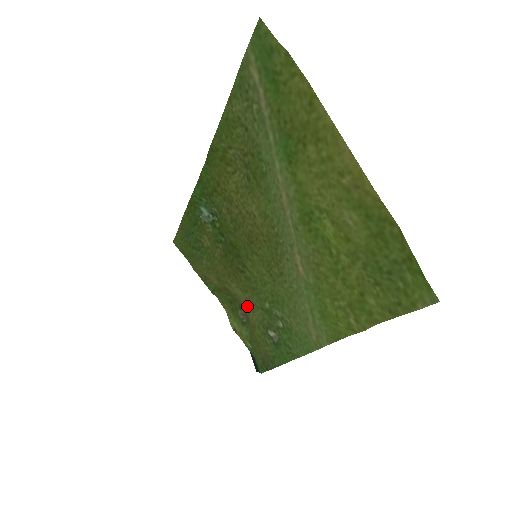
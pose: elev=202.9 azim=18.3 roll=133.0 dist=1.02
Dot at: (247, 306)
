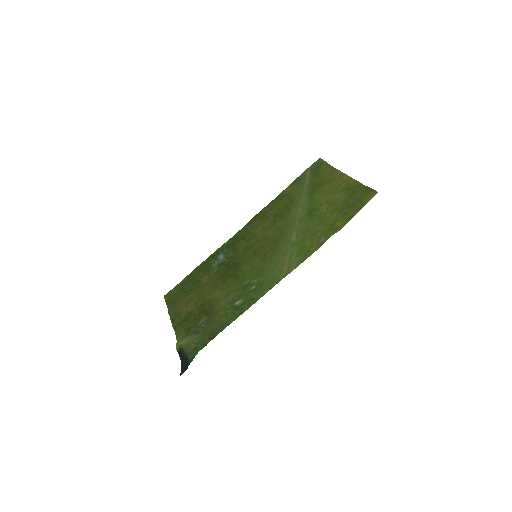
Dot at: (222, 299)
